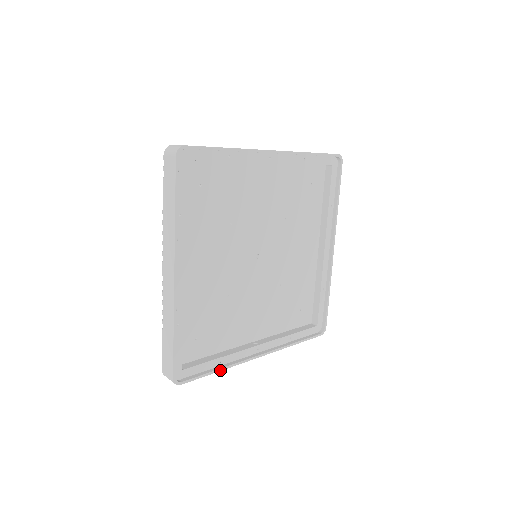
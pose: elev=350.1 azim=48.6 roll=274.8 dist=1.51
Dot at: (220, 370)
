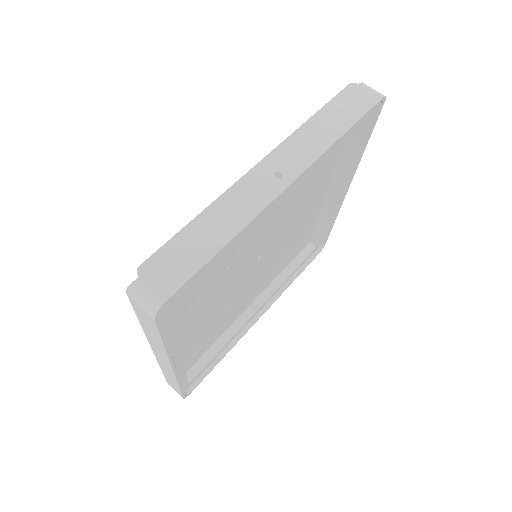
Dot at: (224, 356)
